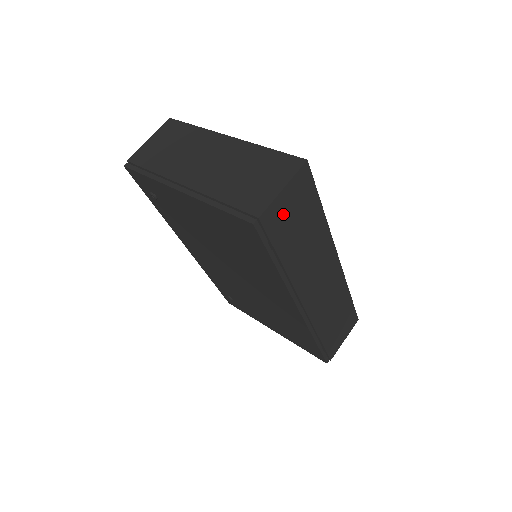
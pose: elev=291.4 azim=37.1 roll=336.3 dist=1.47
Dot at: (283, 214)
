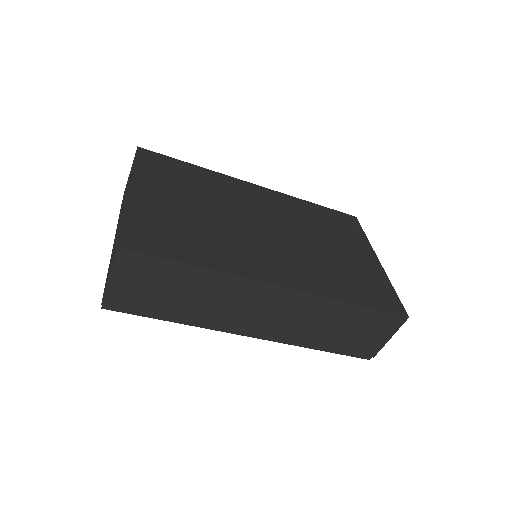
Dot at: (132, 291)
